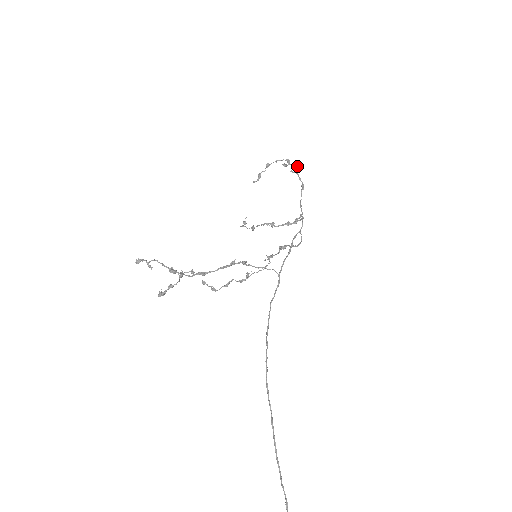
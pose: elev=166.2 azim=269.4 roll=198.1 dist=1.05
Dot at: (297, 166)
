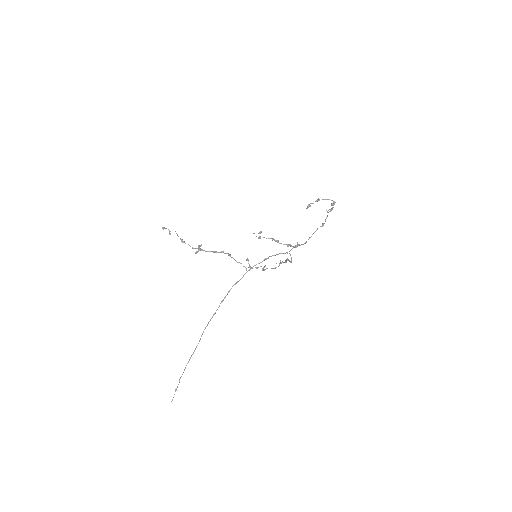
Dot at: (332, 209)
